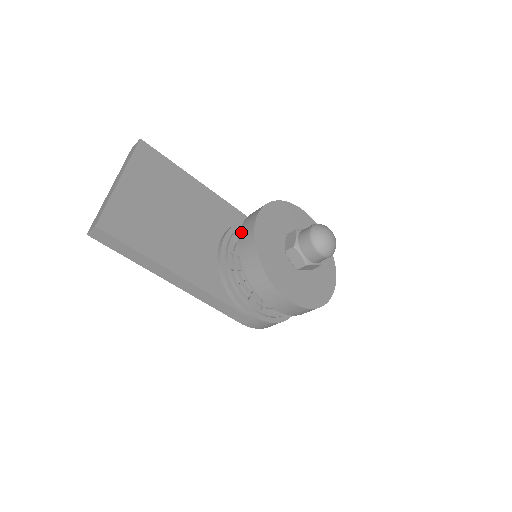
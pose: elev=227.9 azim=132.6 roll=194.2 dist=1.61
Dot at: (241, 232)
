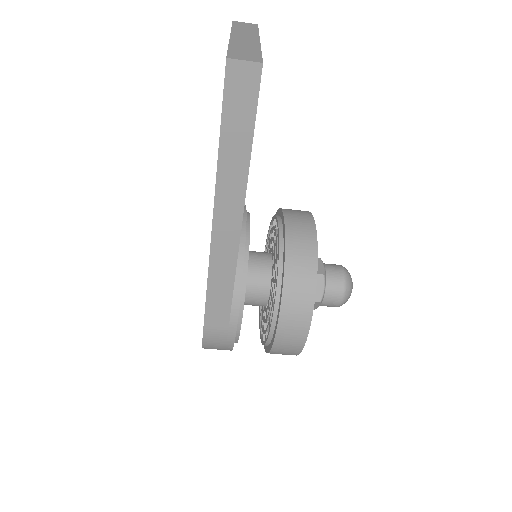
Dot at: (289, 220)
